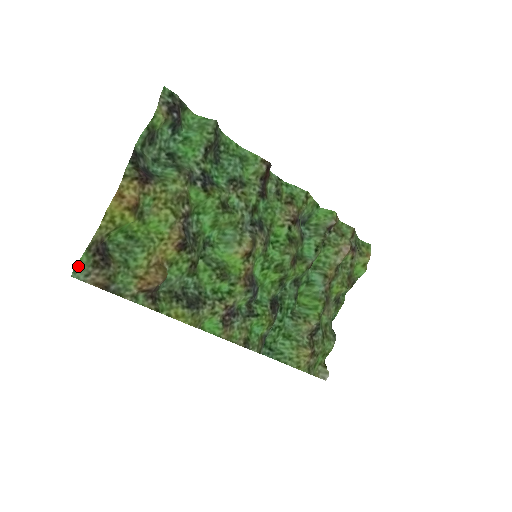
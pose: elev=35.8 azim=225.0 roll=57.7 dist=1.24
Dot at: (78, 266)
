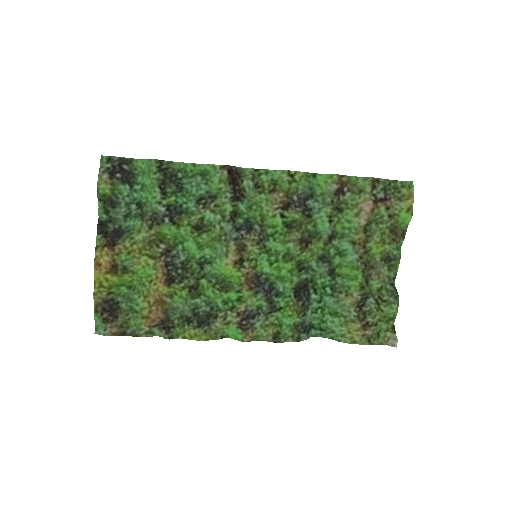
Dot at: (97, 325)
